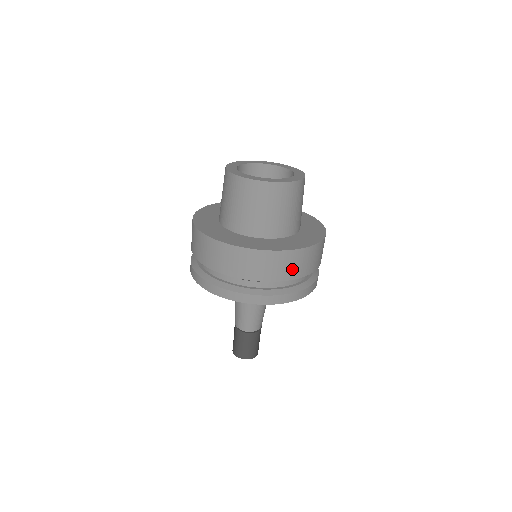
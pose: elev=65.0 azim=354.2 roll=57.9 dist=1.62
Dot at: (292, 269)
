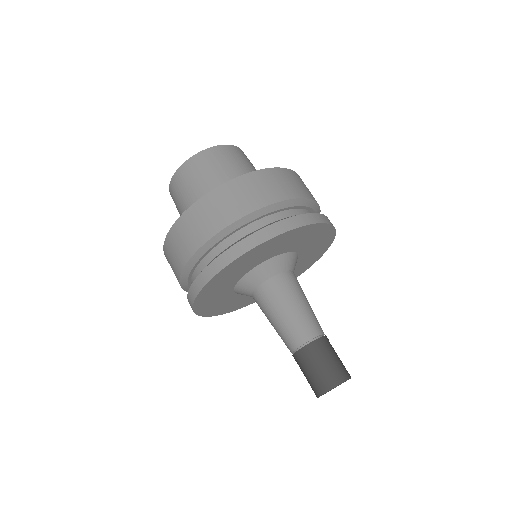
Dot at: (211, 220)
